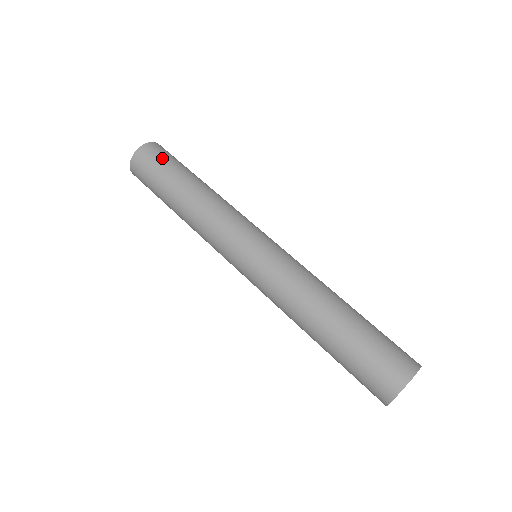
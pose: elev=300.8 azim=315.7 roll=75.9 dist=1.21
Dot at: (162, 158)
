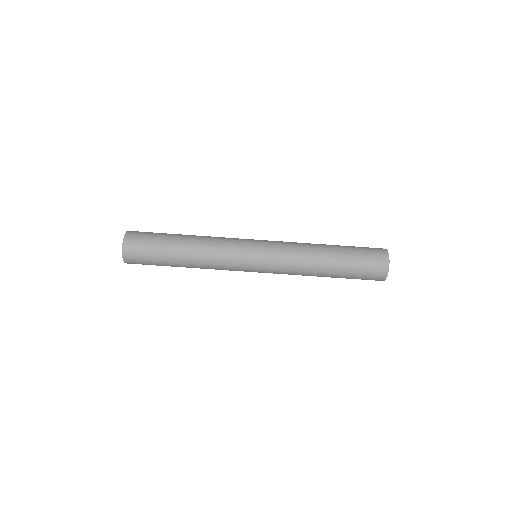
Dot at: (145, 262)
